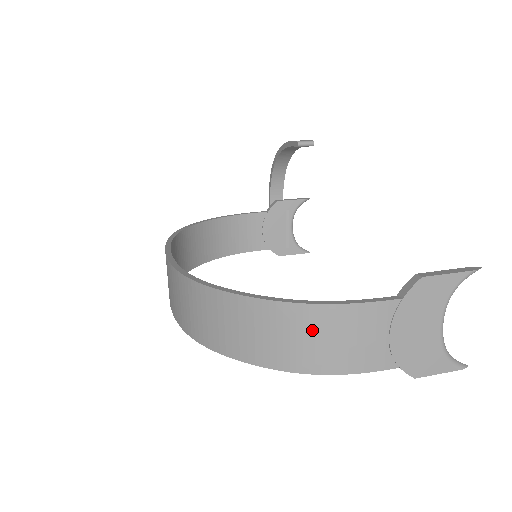
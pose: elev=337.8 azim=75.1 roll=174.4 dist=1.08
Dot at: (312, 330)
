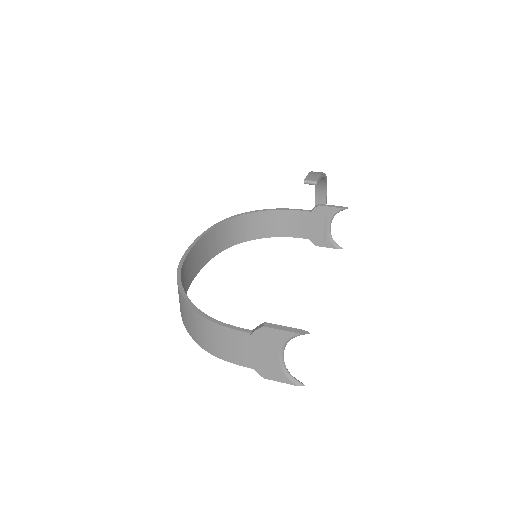
Dot at: (205, 330)
